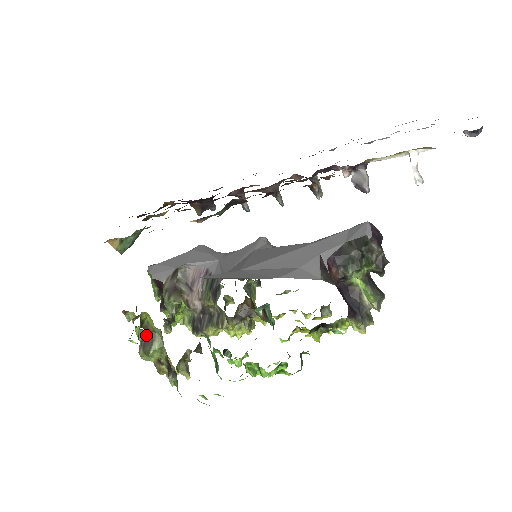
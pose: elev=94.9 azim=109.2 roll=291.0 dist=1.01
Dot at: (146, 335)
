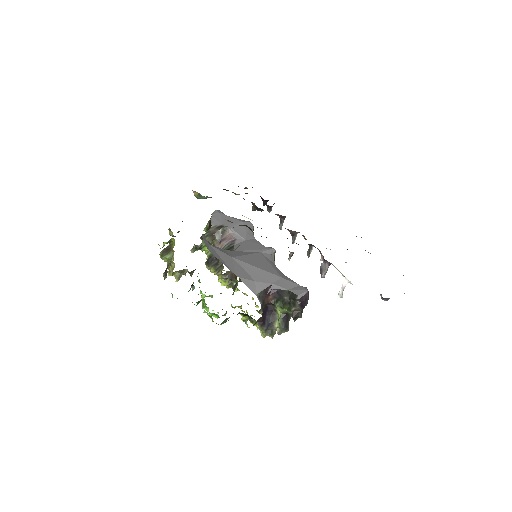
Dot at: (168, 248)
